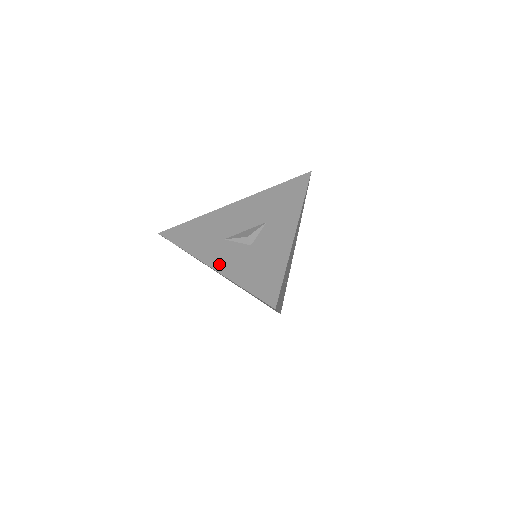
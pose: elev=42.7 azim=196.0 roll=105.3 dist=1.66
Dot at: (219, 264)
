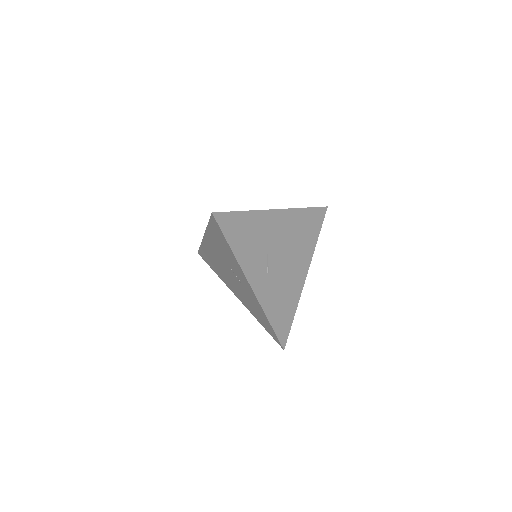
Dot at: occluded
